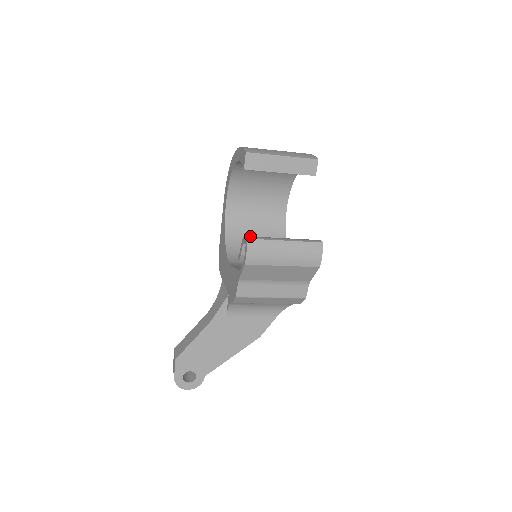
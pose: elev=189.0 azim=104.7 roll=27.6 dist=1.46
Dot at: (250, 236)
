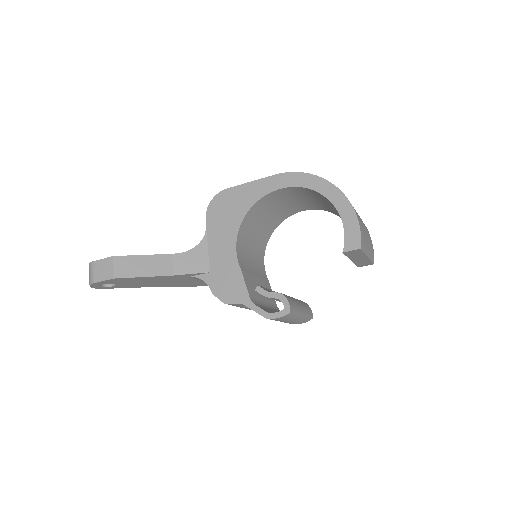
Dot at: (291, 304)
